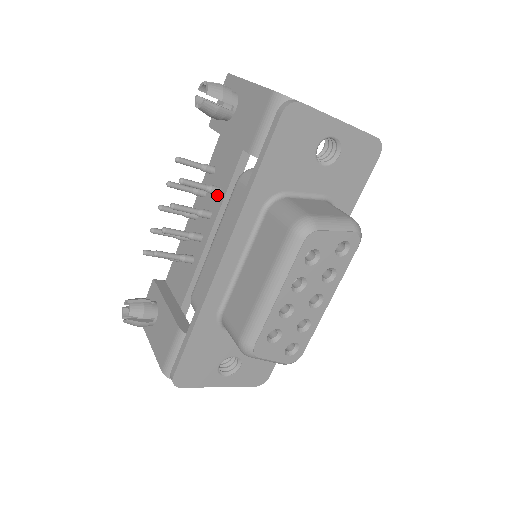
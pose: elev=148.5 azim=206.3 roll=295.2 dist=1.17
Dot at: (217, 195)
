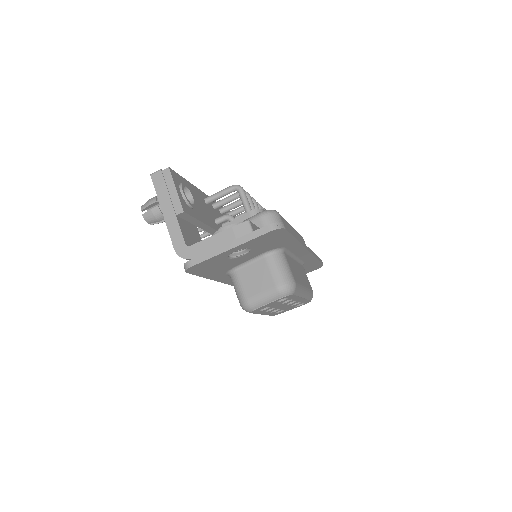
Dot at: occluded
